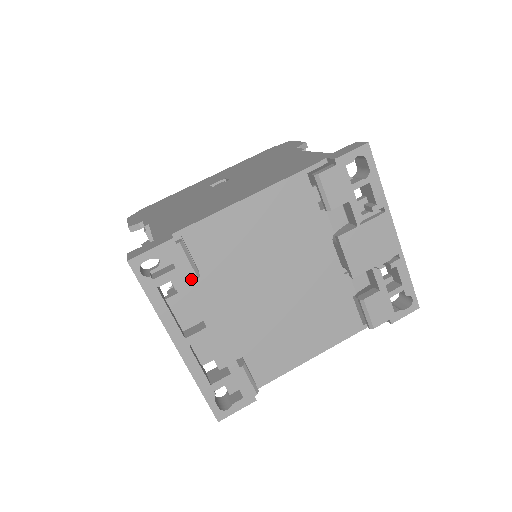
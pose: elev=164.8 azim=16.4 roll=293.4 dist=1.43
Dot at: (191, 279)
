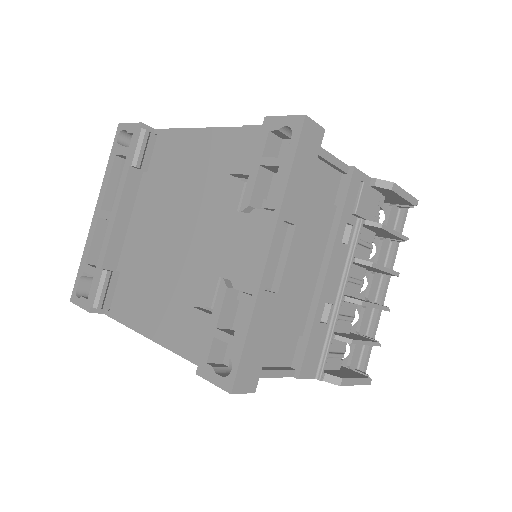
Dot at: (129, 163)
